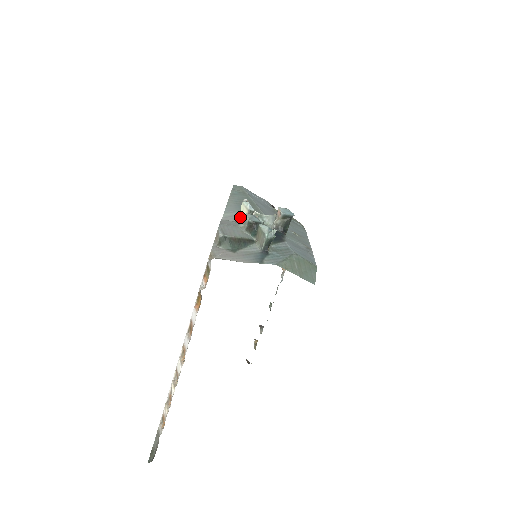
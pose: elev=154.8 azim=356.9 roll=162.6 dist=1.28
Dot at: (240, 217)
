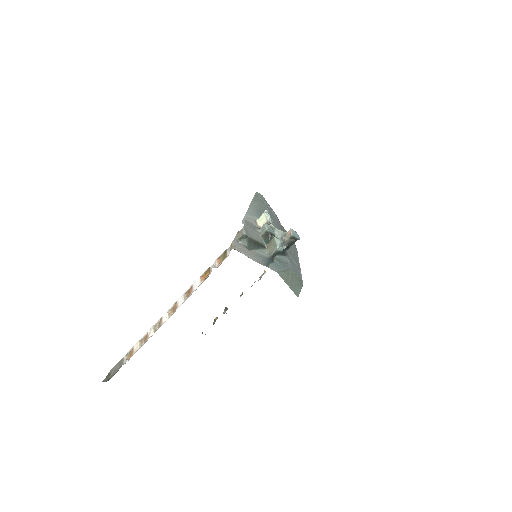
Dot at: (258, 222)
